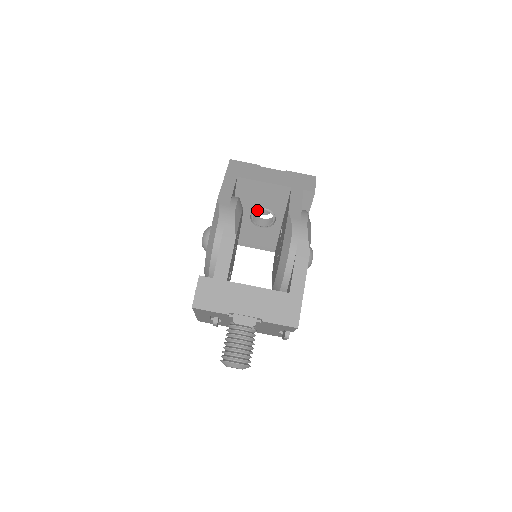
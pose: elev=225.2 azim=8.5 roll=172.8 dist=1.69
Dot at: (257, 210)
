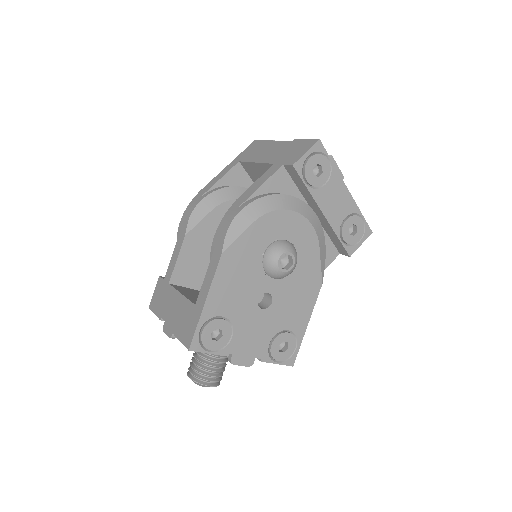
Dot at: occluded
